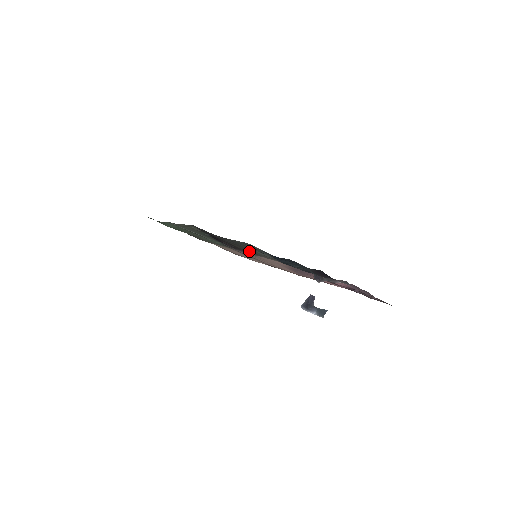
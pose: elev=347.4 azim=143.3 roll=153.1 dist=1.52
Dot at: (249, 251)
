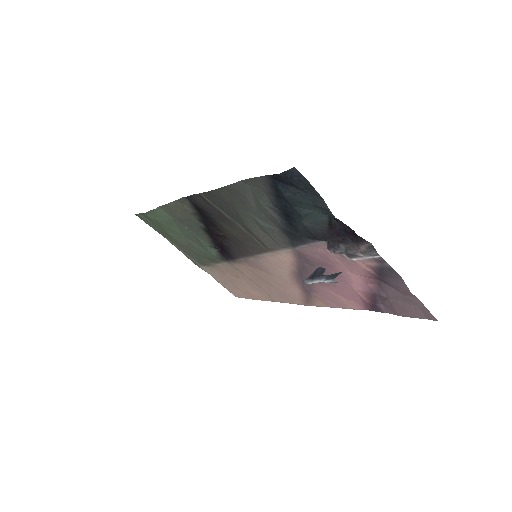
Dot at: (248, 242)
